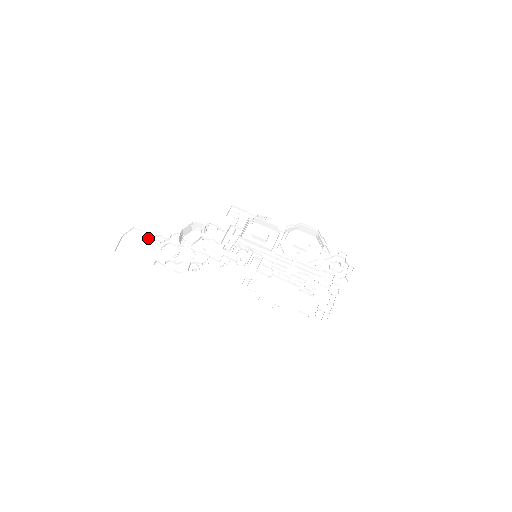
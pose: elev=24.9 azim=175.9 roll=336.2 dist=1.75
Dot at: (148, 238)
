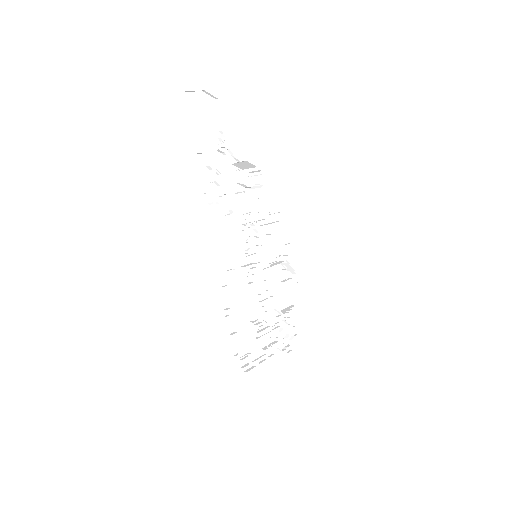
Dot at: (216, 125)
